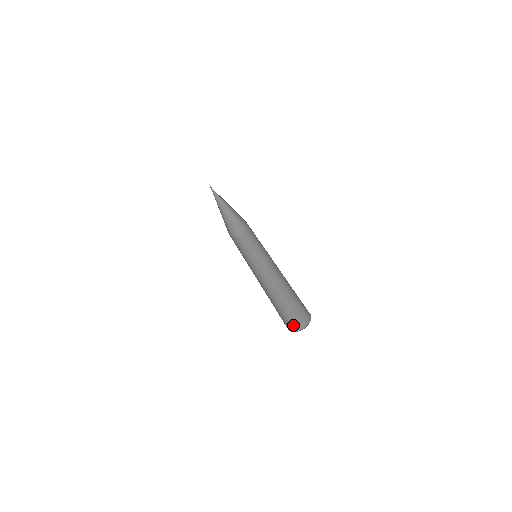
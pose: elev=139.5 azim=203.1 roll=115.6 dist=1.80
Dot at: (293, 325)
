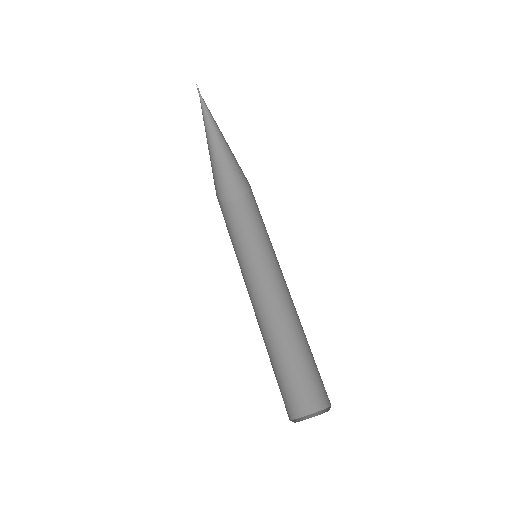
Dot at: (290, 405)
